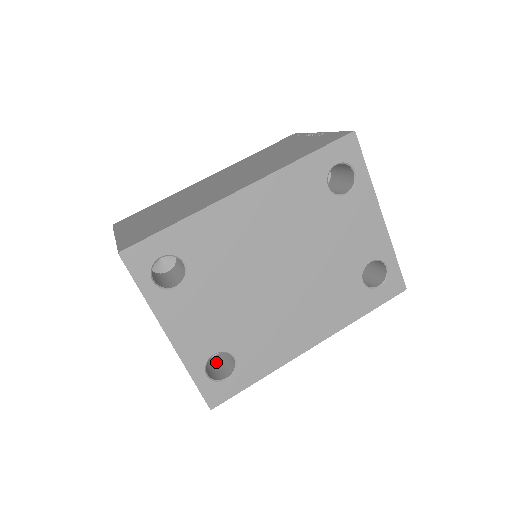
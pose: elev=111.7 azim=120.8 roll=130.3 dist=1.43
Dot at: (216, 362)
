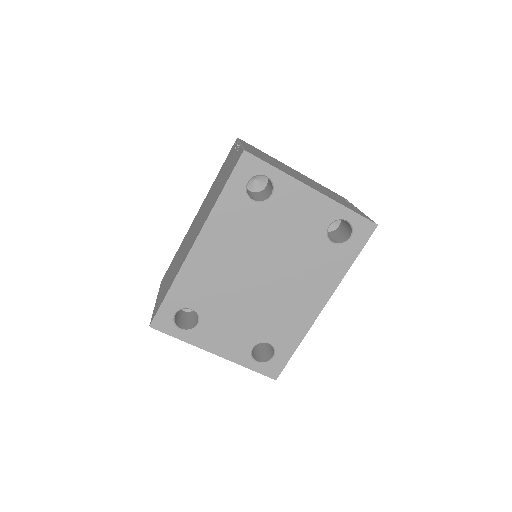
Dot at: (268, 344)
